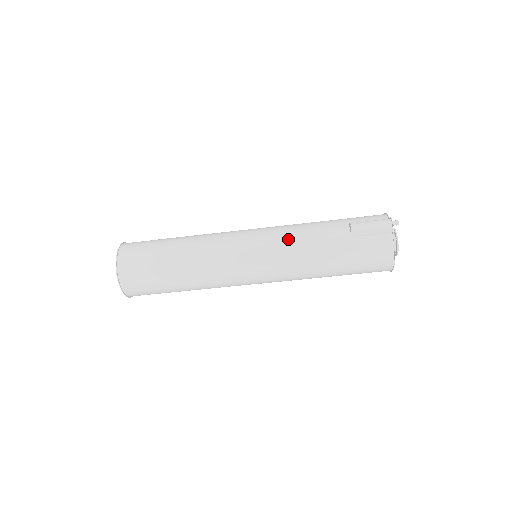
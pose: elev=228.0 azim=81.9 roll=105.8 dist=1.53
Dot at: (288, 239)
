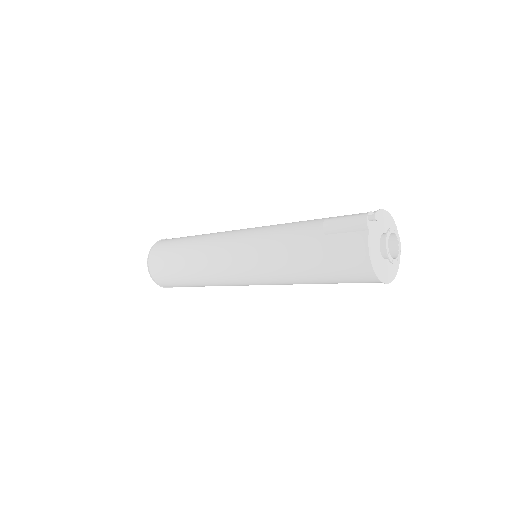
Dot at: (268, 236)
